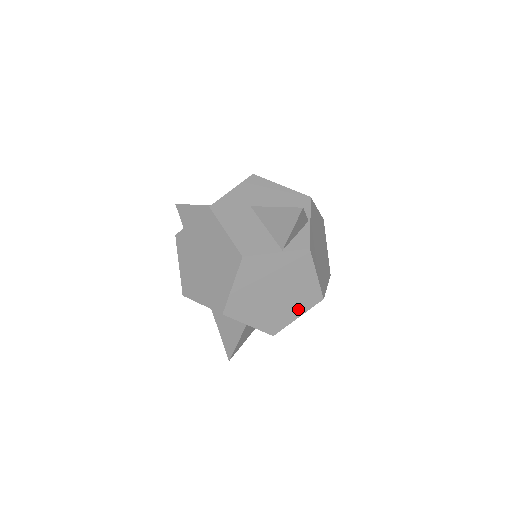
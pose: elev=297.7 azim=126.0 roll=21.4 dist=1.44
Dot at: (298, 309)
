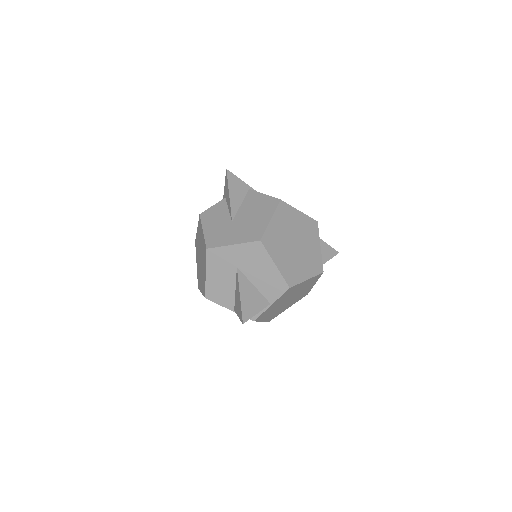
Dot at: occluded
